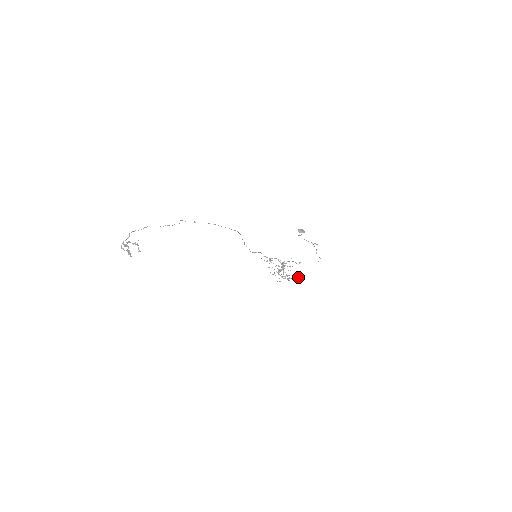
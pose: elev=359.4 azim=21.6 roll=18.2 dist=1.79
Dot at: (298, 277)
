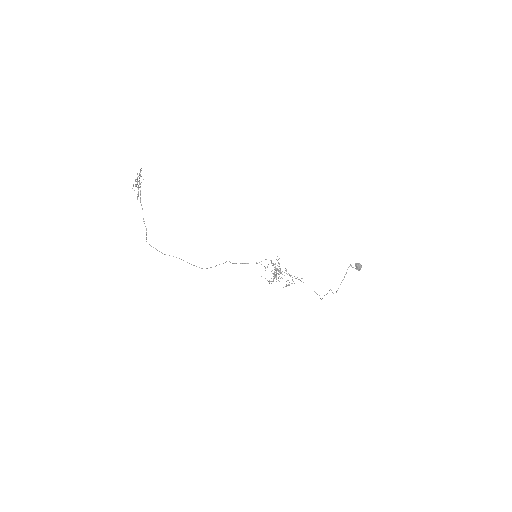
Dot at: (288, 284)
